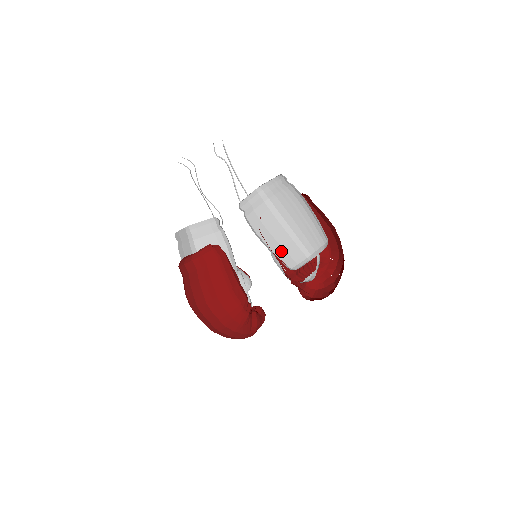
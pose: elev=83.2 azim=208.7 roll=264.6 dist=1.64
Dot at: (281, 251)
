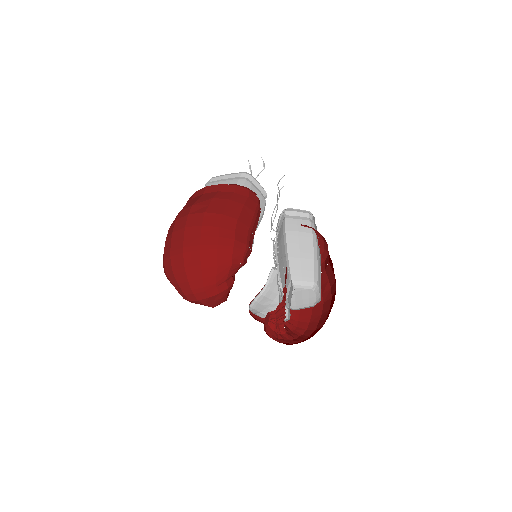
Dot at: (296, 259)
